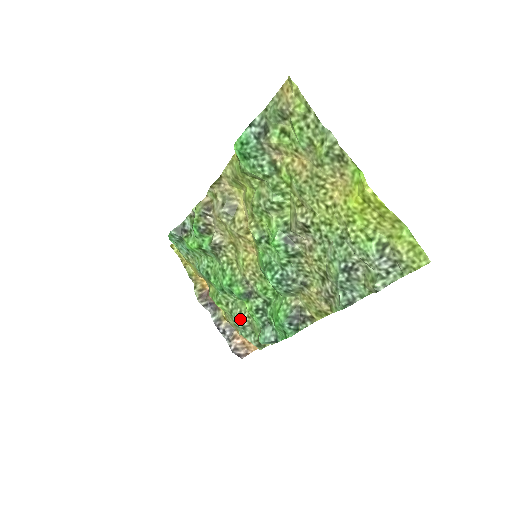
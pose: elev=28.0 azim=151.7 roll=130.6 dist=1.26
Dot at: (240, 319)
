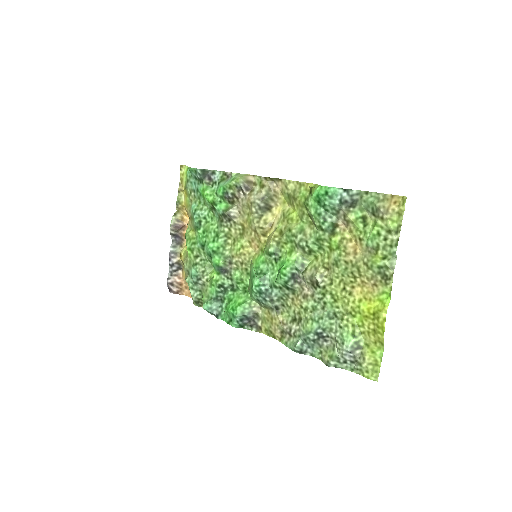
Dot at: (199, 276)
